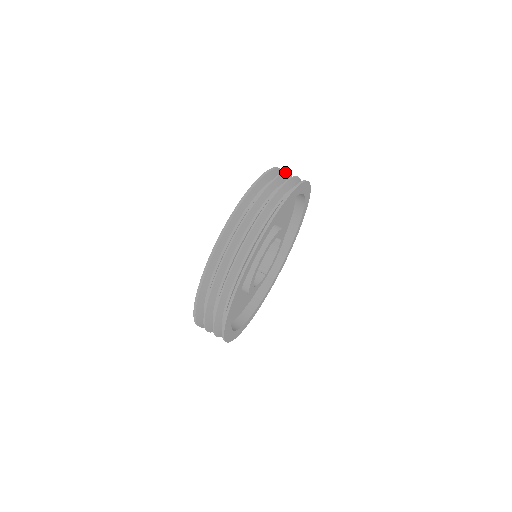
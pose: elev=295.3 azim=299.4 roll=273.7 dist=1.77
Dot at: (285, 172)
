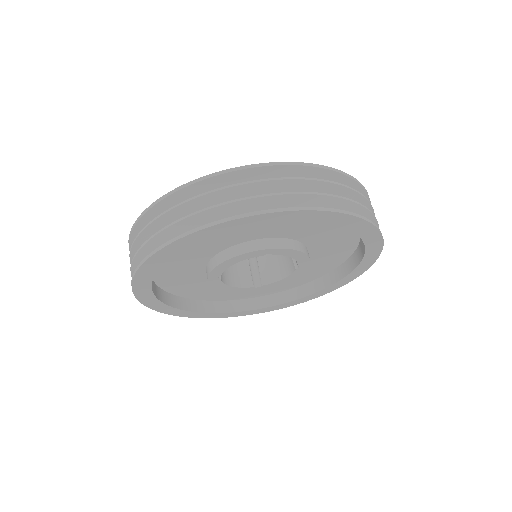
Dot at: (361, 193)
